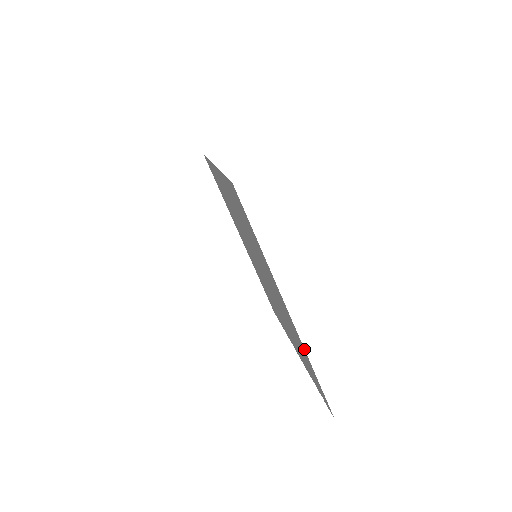
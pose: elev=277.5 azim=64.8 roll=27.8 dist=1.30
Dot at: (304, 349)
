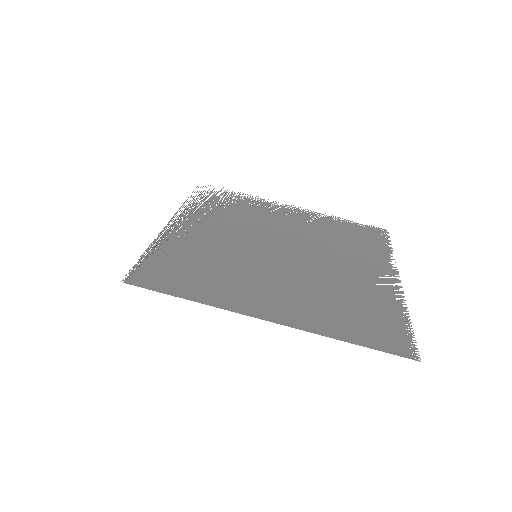
Dot at: occluded
